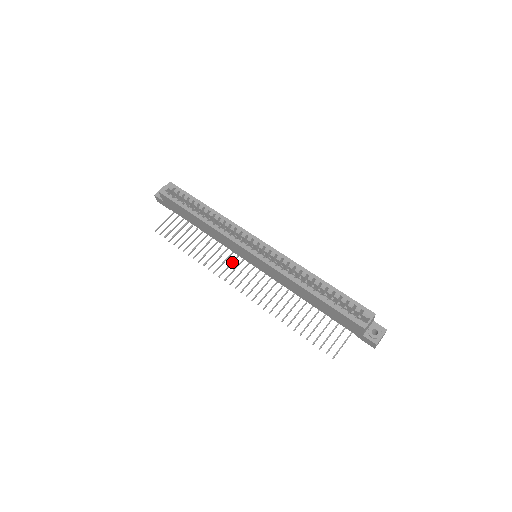
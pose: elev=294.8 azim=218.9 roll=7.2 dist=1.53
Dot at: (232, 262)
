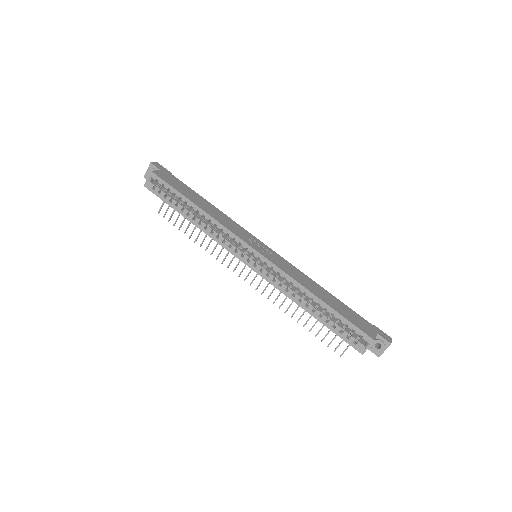
Dot at: occluded
